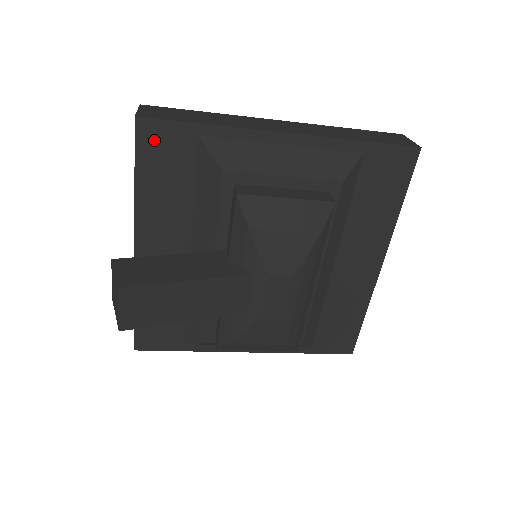
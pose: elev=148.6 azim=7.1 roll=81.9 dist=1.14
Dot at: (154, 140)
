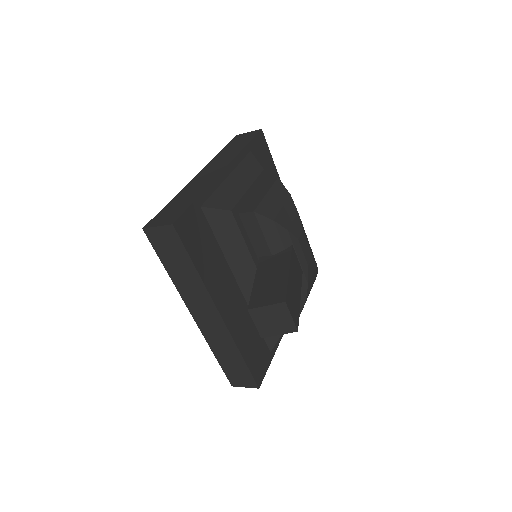
Dot at: (187, 230)
